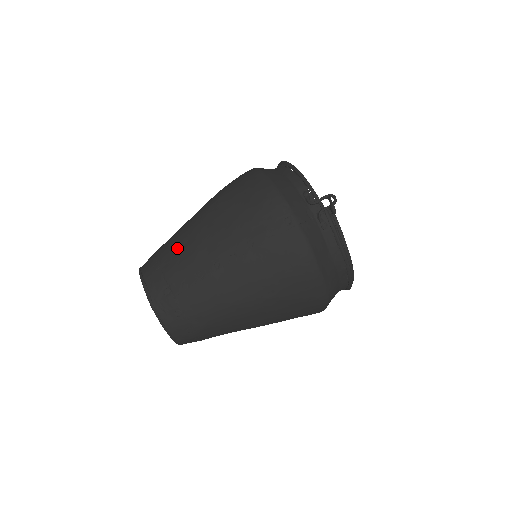
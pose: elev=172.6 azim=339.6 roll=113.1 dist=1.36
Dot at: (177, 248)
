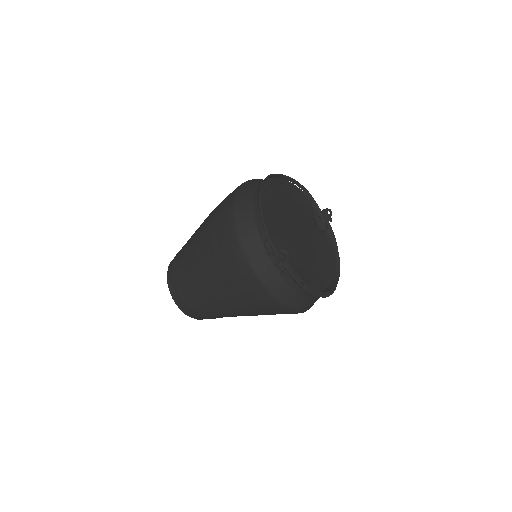
Dot at: (184, 265)
